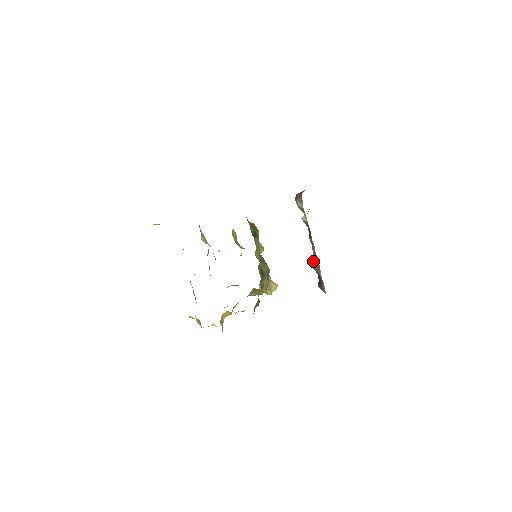
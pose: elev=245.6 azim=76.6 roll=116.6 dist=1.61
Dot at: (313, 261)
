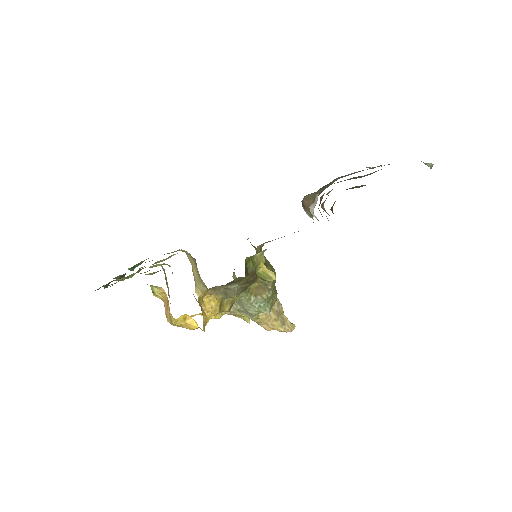
Dot at: (324, 210)
